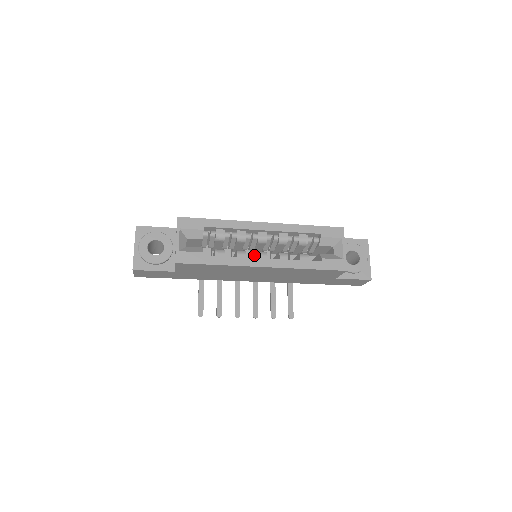
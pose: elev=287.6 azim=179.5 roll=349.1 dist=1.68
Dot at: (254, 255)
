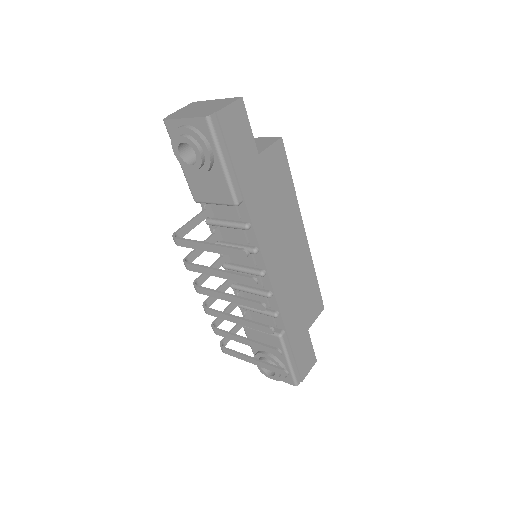
Dot at: occluded
